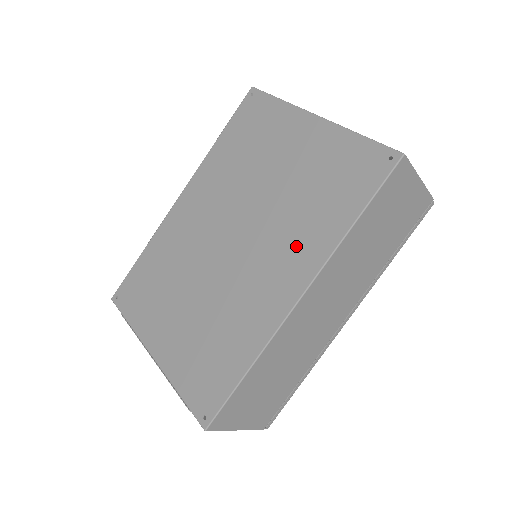
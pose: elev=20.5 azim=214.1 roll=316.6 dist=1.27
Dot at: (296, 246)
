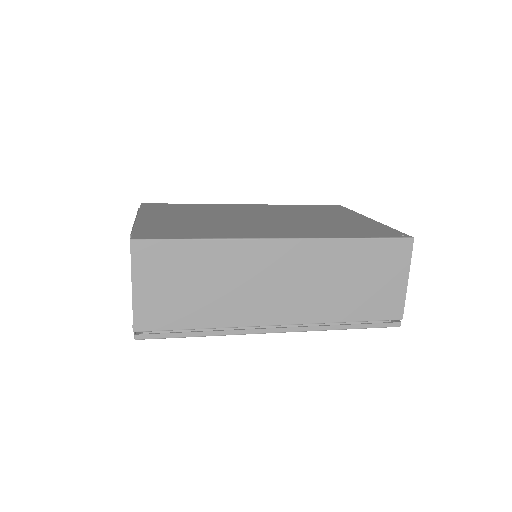
Dot at: (303, 230)
